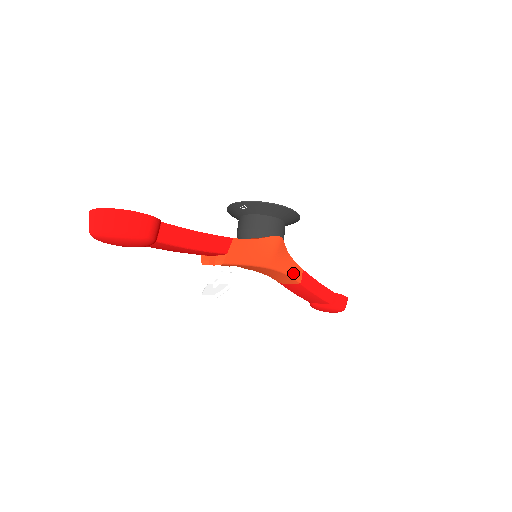
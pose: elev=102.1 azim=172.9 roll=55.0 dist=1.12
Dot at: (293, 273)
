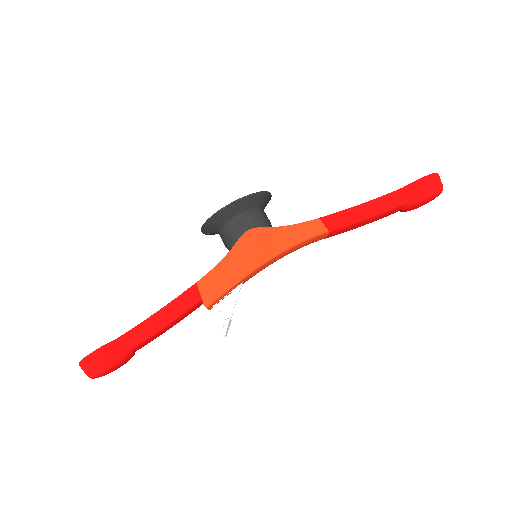
Dot at: (307, 234)
